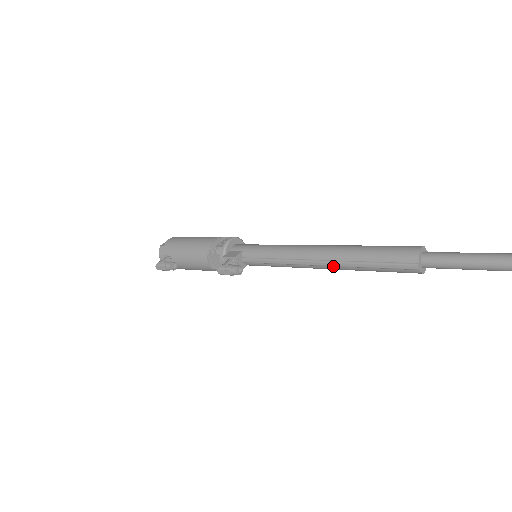
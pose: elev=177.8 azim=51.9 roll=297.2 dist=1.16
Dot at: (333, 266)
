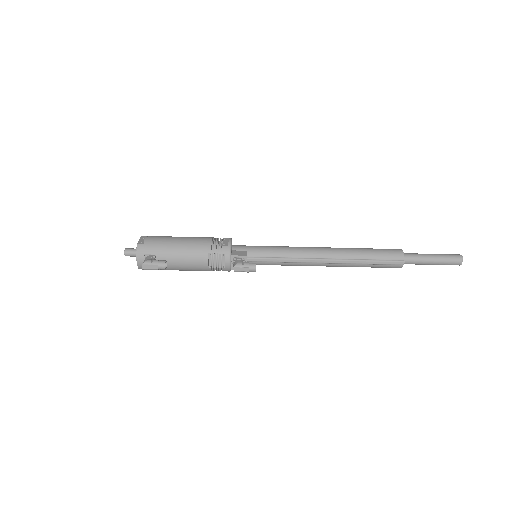
Dot at: (337, 263)
